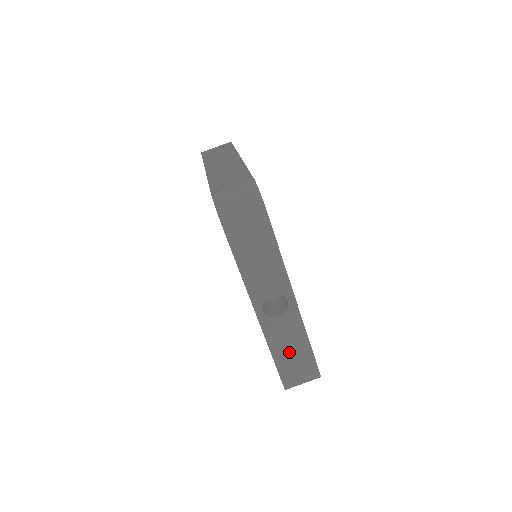
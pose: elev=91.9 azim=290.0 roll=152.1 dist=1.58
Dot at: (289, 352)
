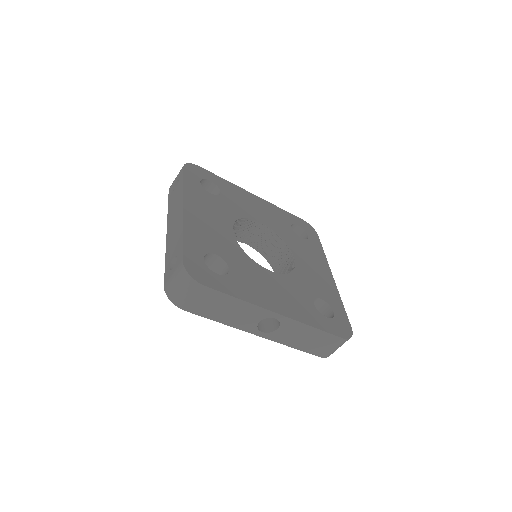
Dot at: (307, 341)
